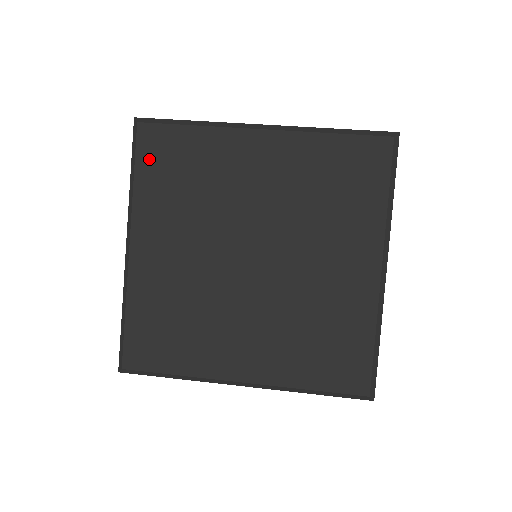
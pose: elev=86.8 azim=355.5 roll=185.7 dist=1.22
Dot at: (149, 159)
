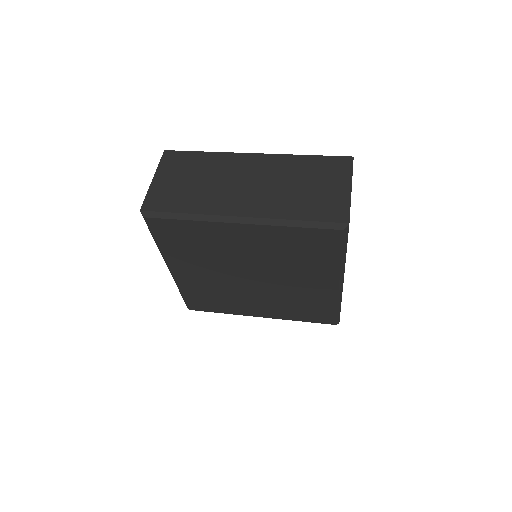
Dot at: (163, 235)
